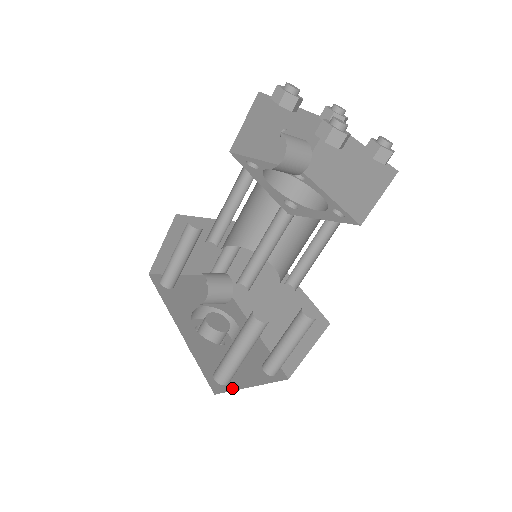
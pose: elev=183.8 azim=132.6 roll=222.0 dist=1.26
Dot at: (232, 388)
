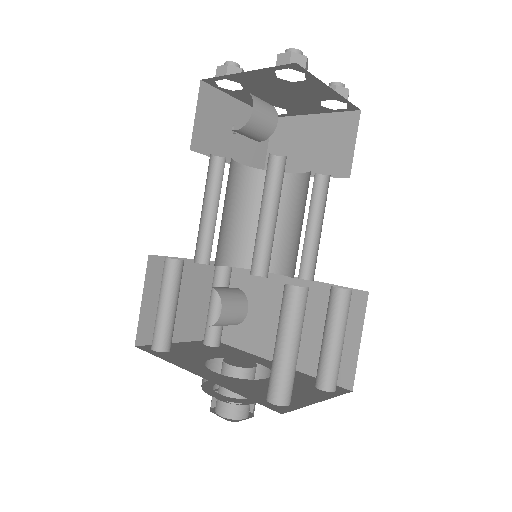
Dot at: (297, 406)
